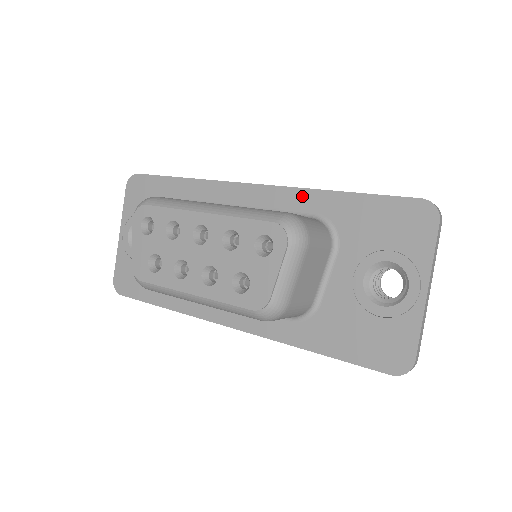
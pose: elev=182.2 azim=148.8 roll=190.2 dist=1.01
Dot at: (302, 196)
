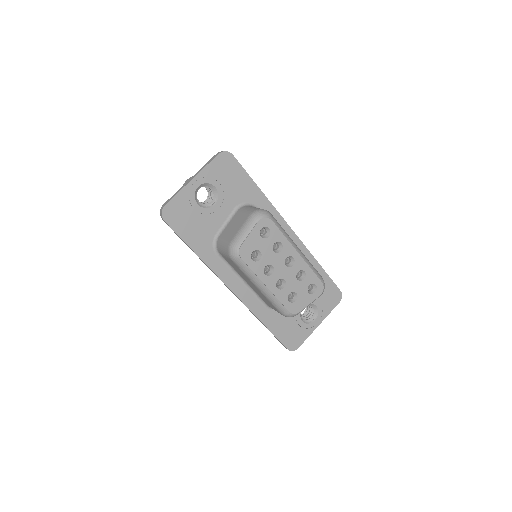
Dot at: (307, 255)
